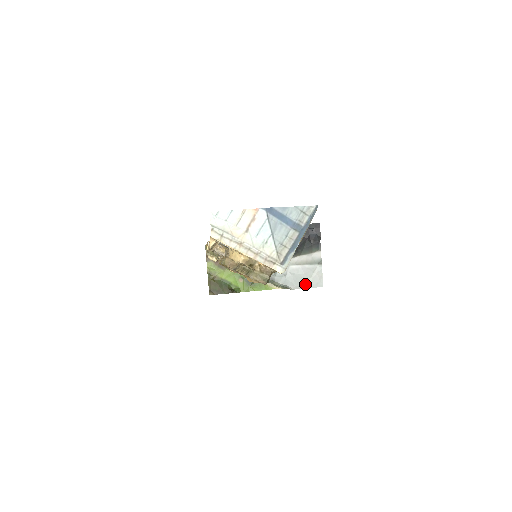
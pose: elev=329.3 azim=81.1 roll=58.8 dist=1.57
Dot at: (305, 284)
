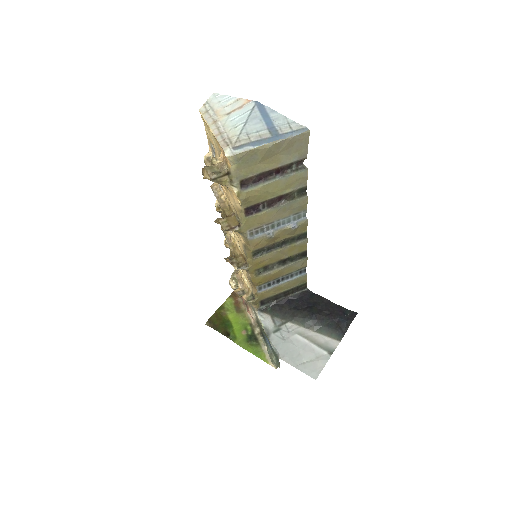
Dot at: (298, 363)
